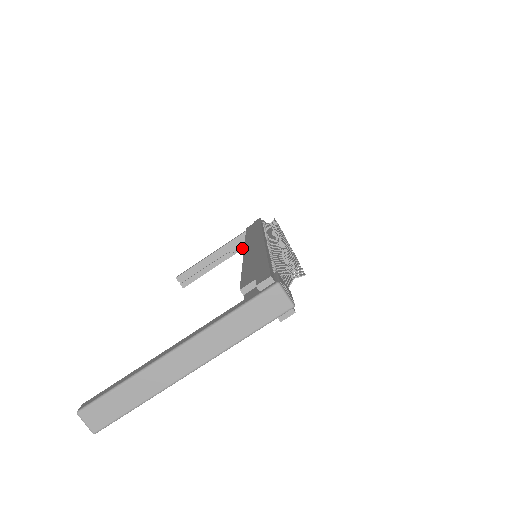
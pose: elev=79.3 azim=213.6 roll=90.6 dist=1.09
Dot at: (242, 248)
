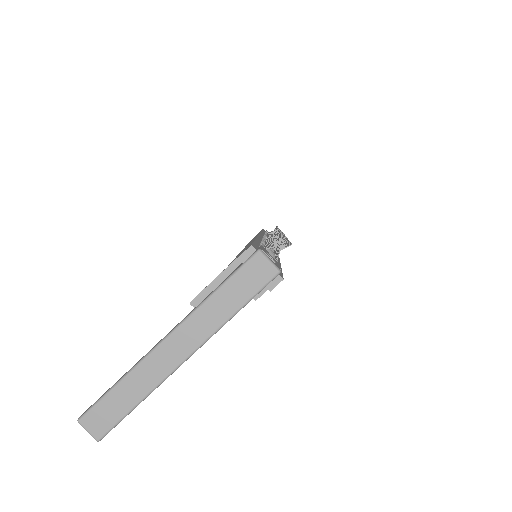
Dot at: occluded
